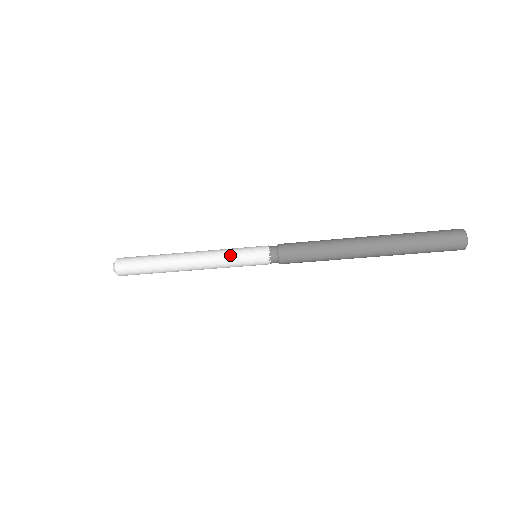
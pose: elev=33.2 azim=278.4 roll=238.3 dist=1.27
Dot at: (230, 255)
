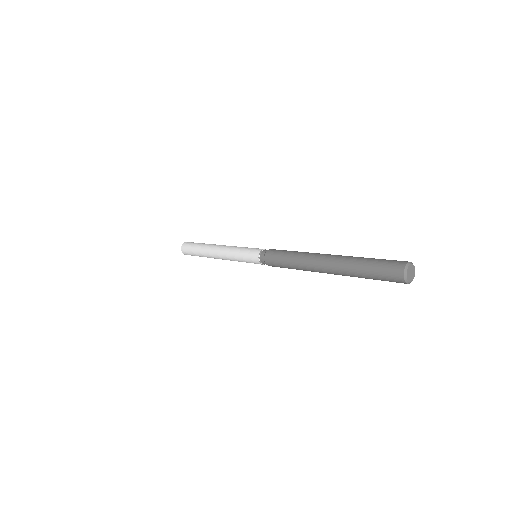
Dot at: (237, 253)
